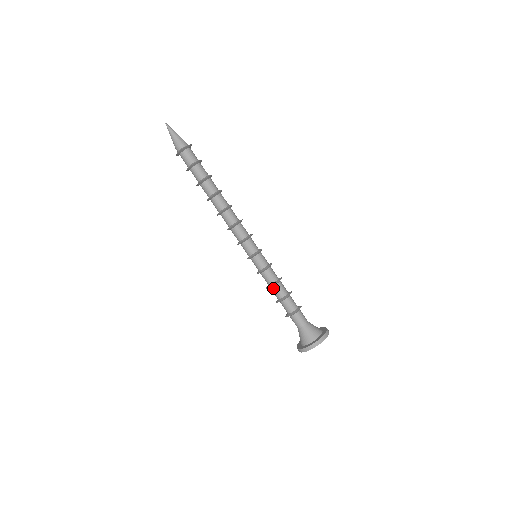
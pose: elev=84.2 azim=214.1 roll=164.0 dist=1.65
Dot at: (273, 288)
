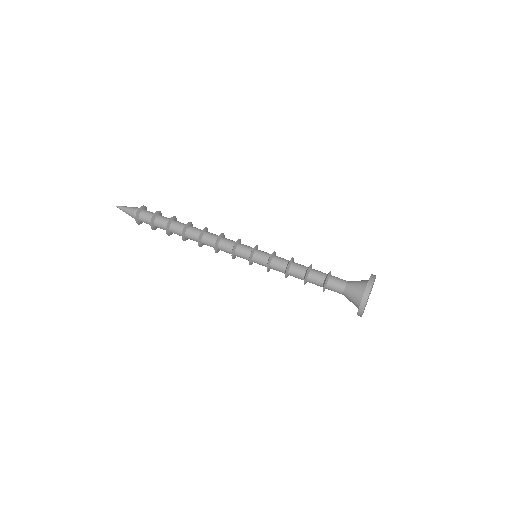
Dot at: (291, 268)
